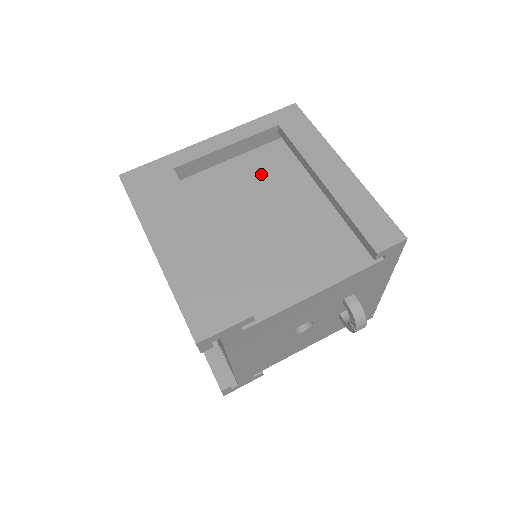
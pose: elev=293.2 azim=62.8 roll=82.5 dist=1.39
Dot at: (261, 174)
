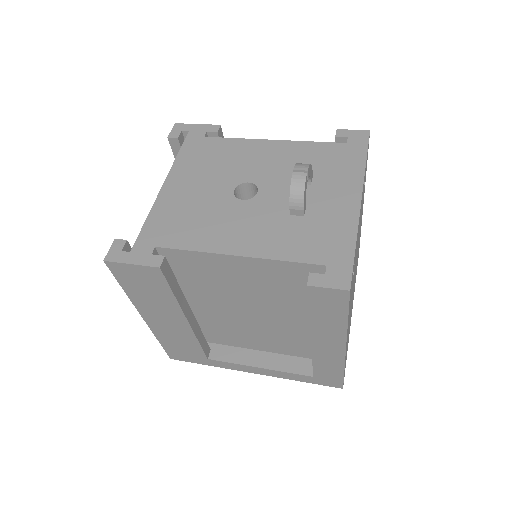
Dot at: occluded
